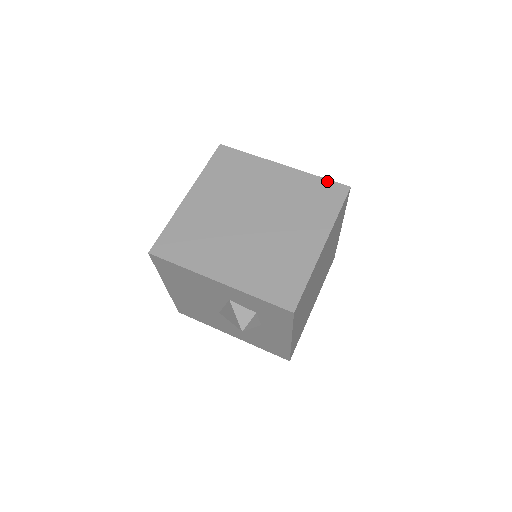
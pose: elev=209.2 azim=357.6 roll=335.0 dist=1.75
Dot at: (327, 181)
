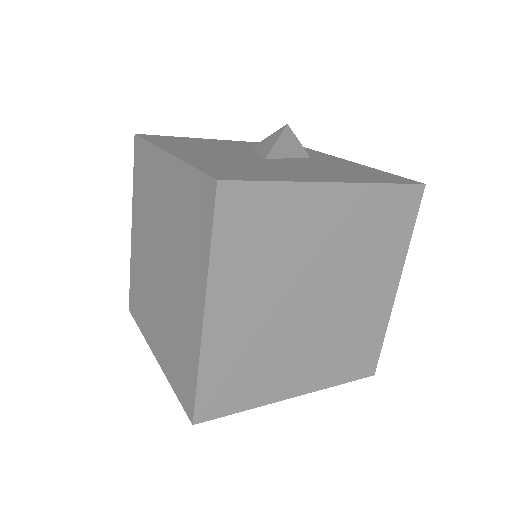
Dot at: (197, 174)
